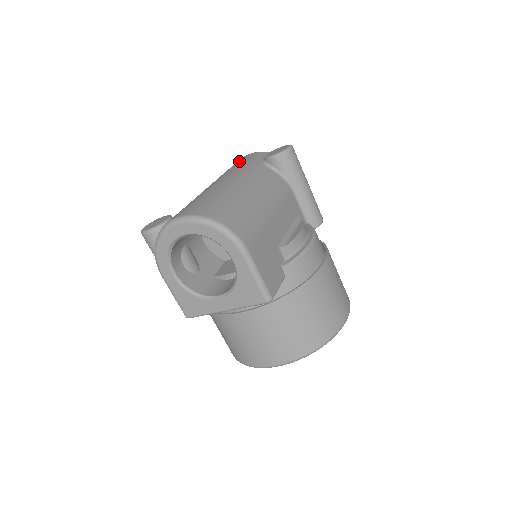
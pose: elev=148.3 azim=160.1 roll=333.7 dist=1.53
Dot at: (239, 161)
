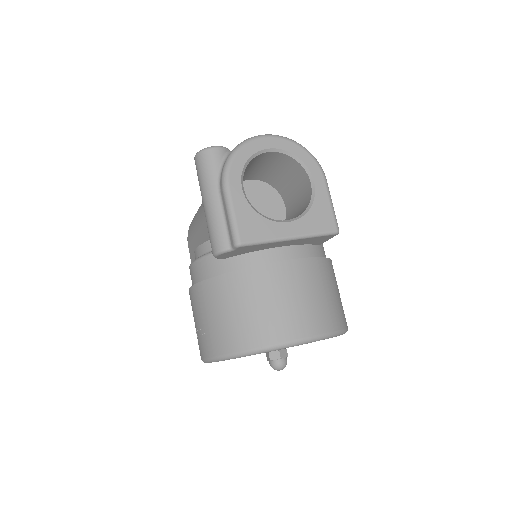
Dot at: occluded
